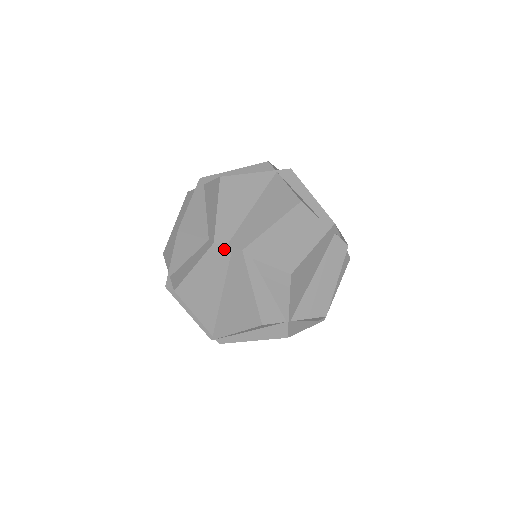
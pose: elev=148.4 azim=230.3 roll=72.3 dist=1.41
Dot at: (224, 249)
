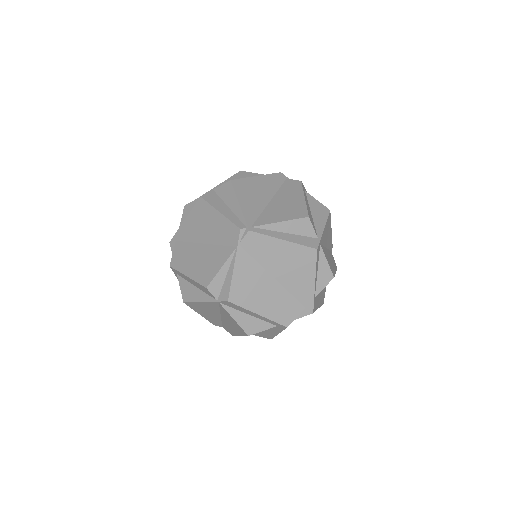
Dot at: occluded
